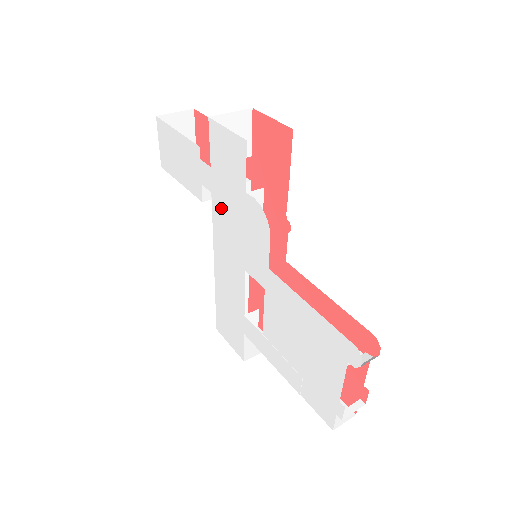
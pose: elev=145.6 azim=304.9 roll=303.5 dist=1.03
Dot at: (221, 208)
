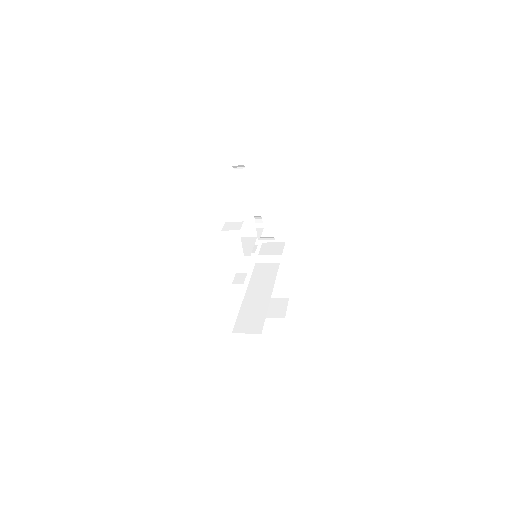
Dot at: occluded
